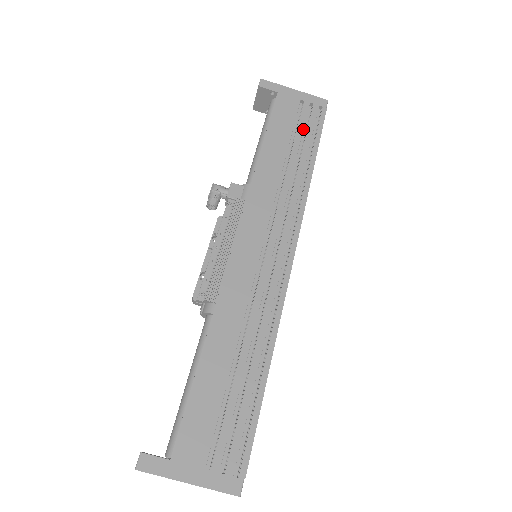
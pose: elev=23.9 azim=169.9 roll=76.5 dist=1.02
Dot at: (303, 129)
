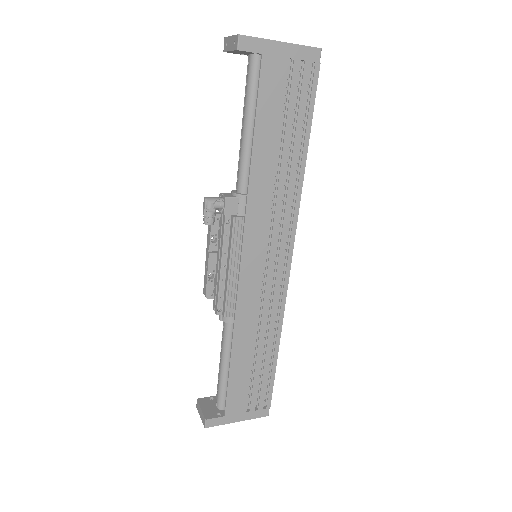
Dot at: (293, 101)
